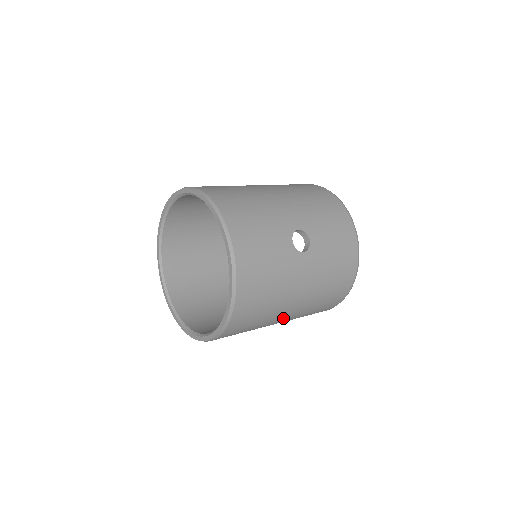
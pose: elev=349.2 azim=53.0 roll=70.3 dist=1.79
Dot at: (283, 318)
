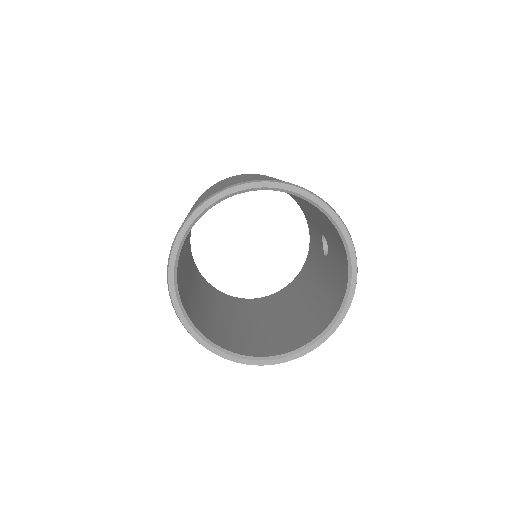
Dot at: occluded
